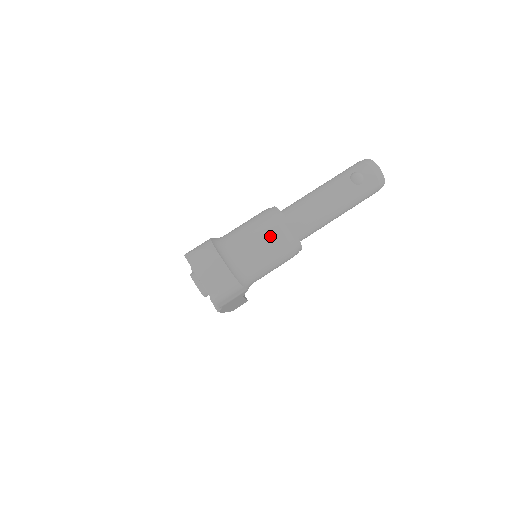
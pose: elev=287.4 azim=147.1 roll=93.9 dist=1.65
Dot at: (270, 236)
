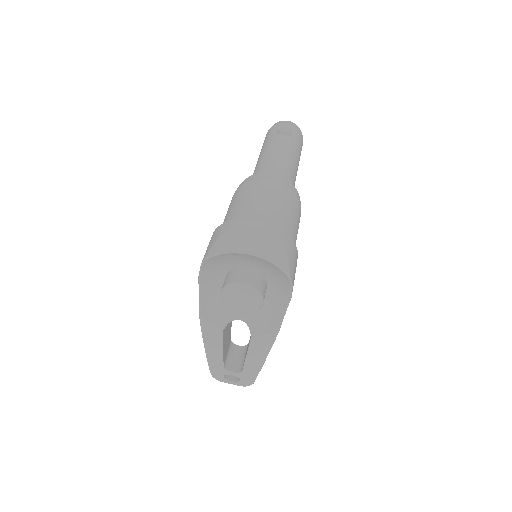
Dot at: (275, 190)
